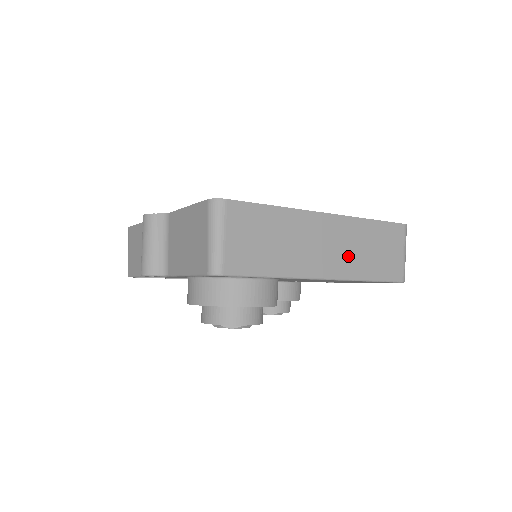
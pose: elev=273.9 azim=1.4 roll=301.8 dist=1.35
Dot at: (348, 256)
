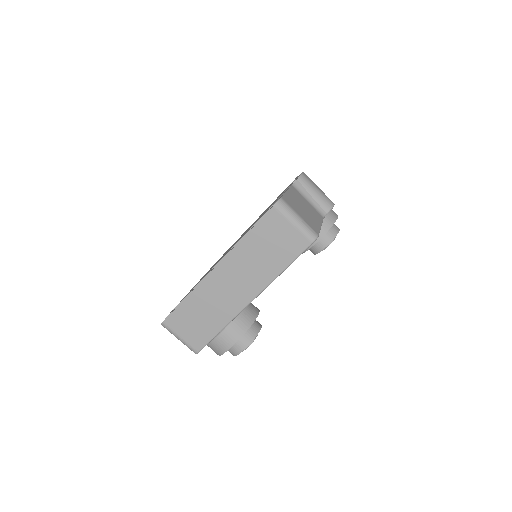
Dot at: (252, 275)
